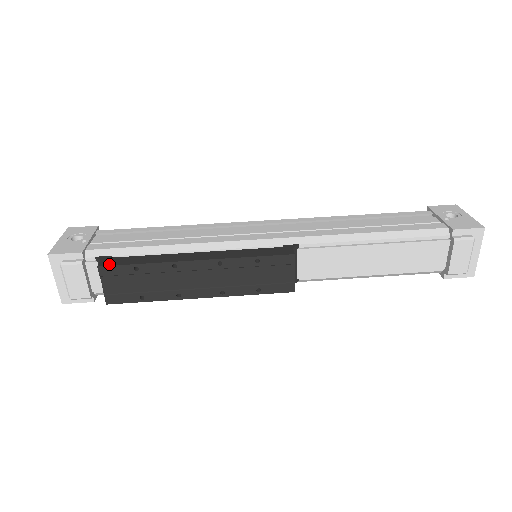
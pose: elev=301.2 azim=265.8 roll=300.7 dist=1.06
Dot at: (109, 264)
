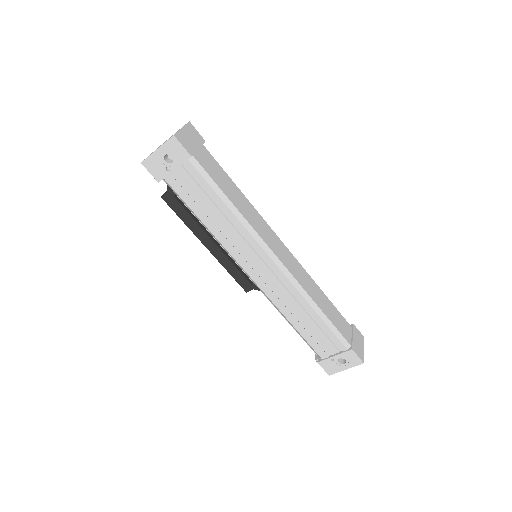
Dot at: (167, 202)
